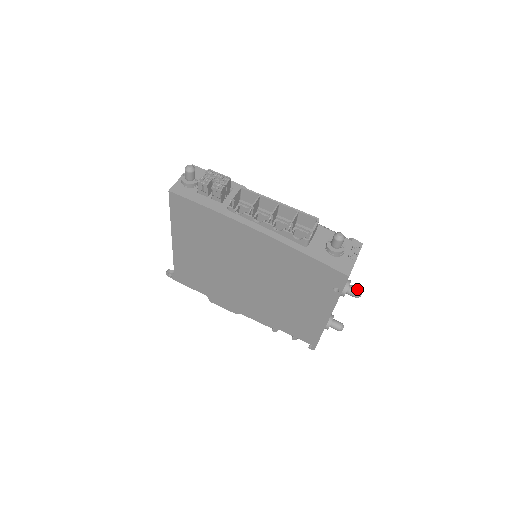
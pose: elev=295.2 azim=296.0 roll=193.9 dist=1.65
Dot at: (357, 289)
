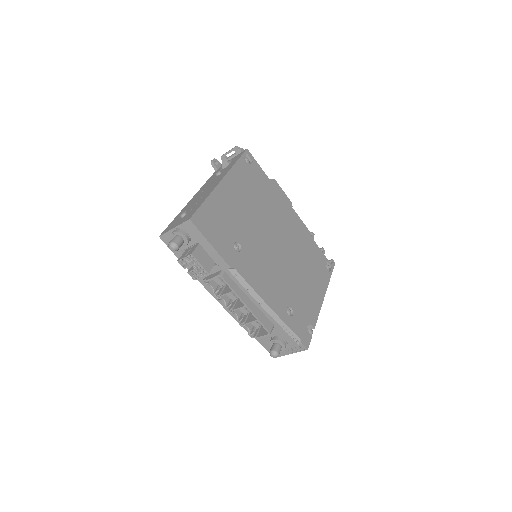
Dot at: occluded
